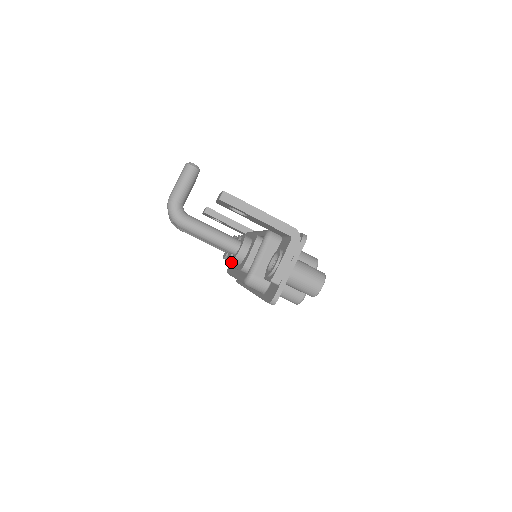
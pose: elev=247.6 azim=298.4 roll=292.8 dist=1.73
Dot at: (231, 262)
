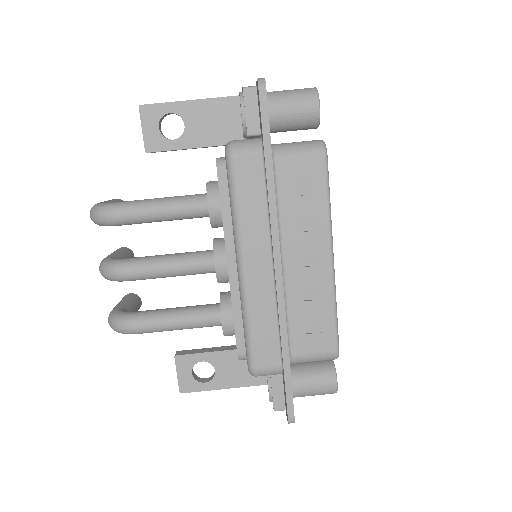
Dot at: (230, 291)
